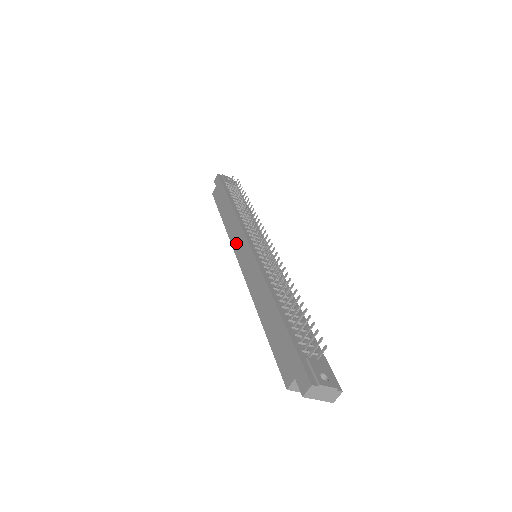
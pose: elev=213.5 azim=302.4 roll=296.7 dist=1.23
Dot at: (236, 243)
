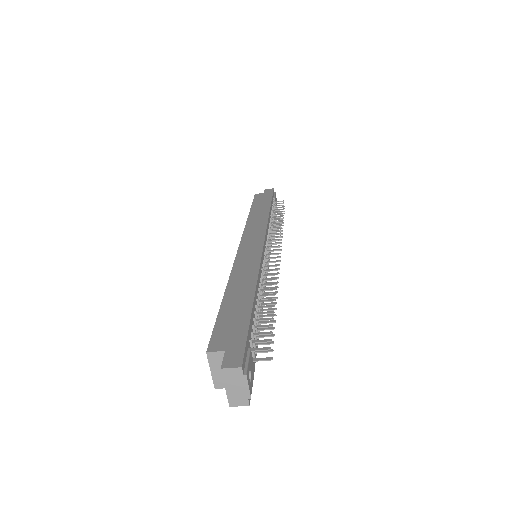
Dot at: (250, 232)
